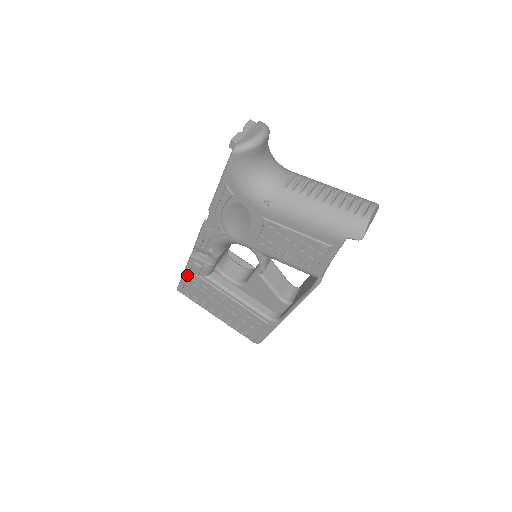
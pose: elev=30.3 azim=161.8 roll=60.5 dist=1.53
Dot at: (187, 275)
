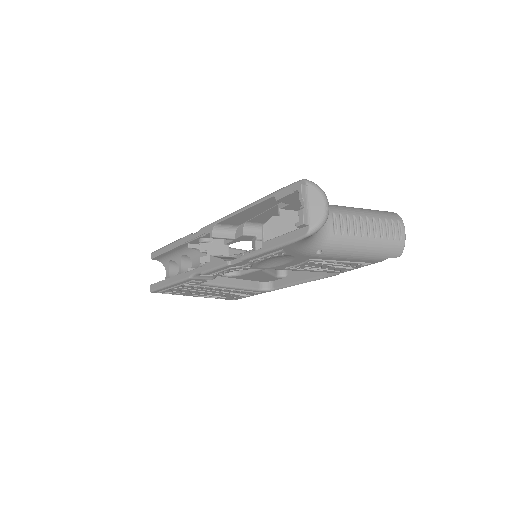
Dot at: (175, 286)
